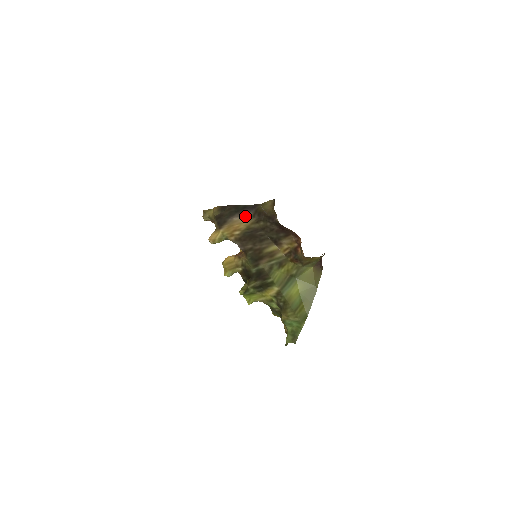
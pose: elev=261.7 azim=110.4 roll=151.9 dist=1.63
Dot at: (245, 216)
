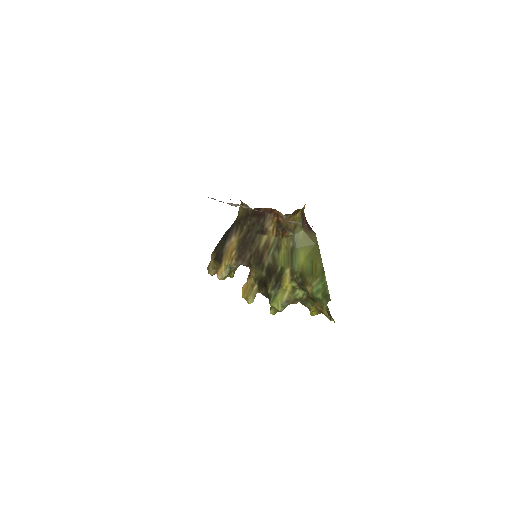
Dot at: (232, 235)
